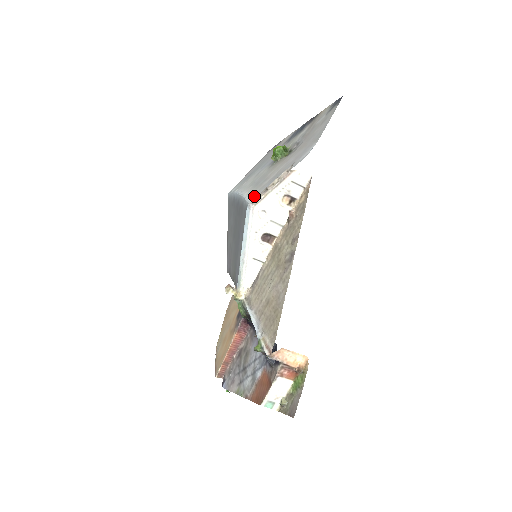
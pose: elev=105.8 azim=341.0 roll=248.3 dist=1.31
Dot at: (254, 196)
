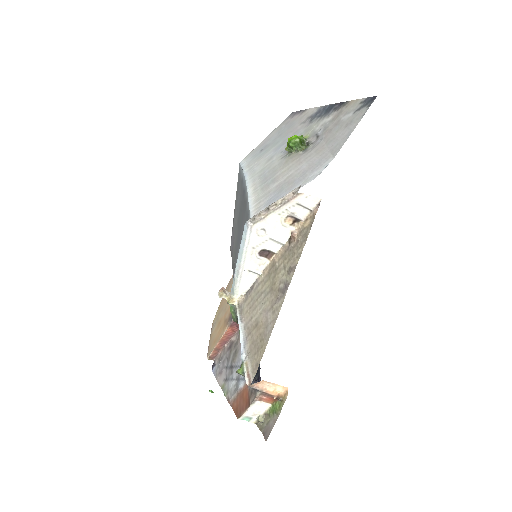
Dot at: (257, 204)
